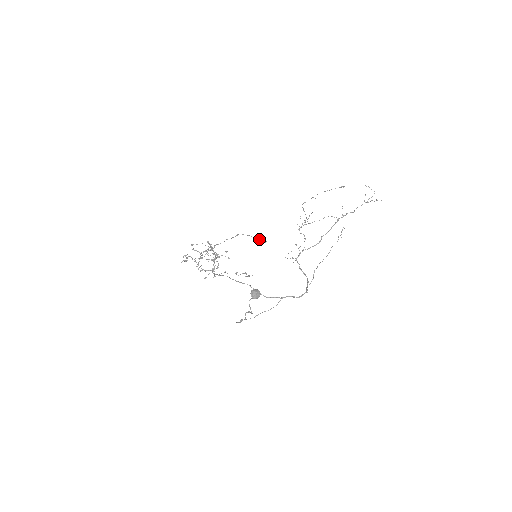
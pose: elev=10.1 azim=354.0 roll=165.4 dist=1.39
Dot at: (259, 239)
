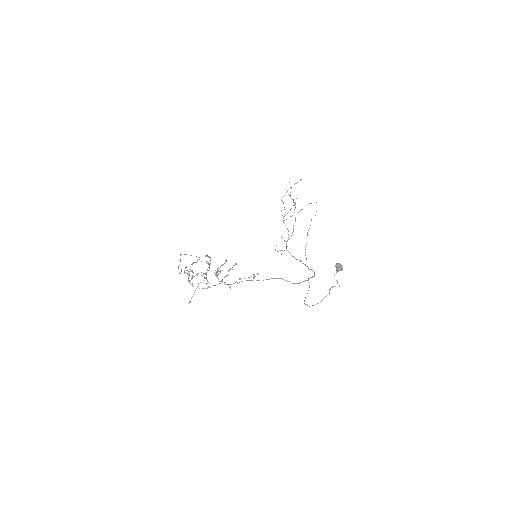
Dot at: occluded
